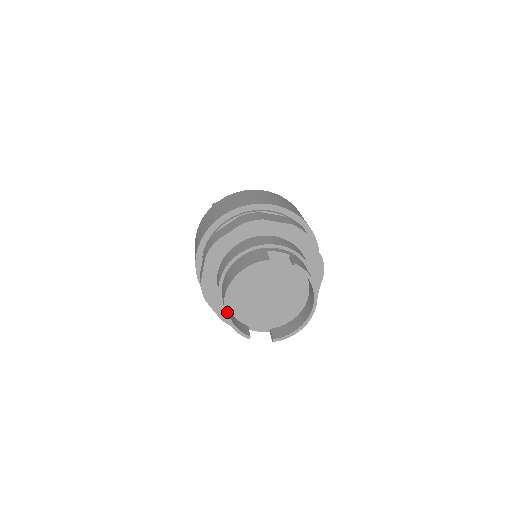
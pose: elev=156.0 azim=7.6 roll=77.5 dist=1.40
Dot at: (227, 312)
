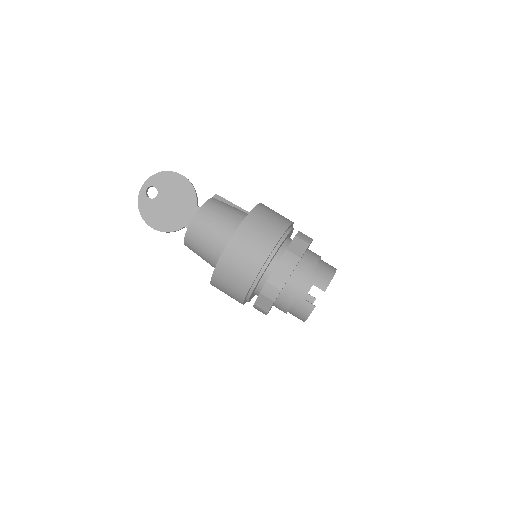
Dot at: occluded
